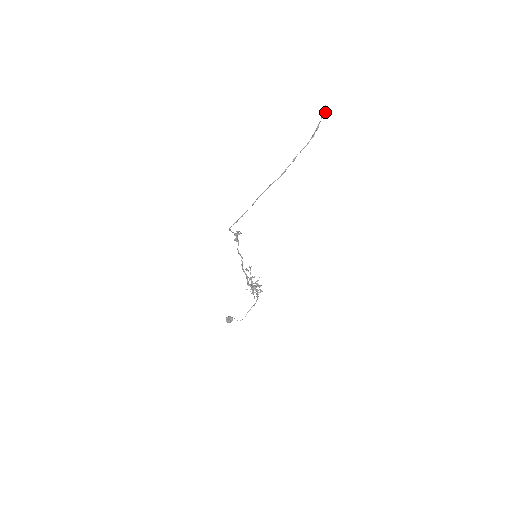
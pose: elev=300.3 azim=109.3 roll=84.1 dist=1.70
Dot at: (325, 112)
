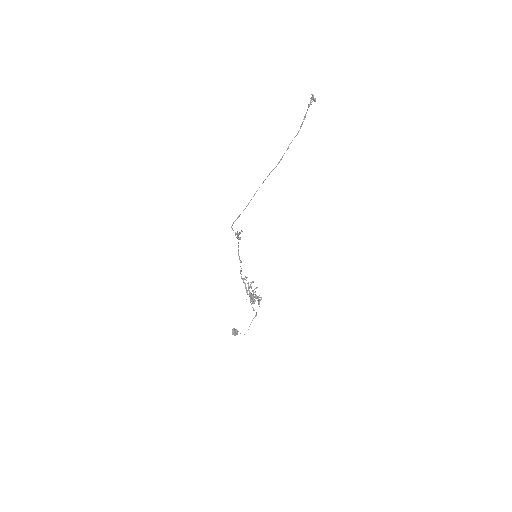
Dot at: occluded
